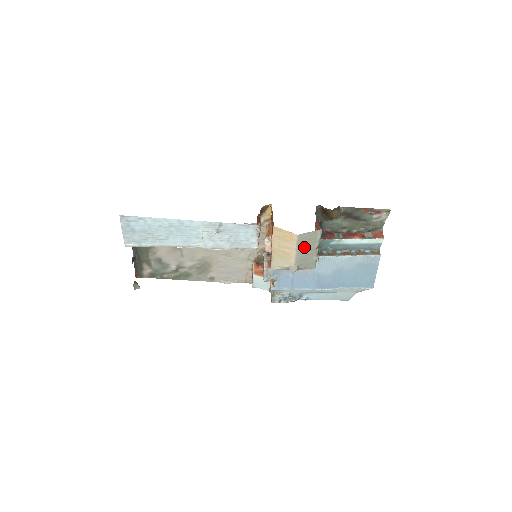
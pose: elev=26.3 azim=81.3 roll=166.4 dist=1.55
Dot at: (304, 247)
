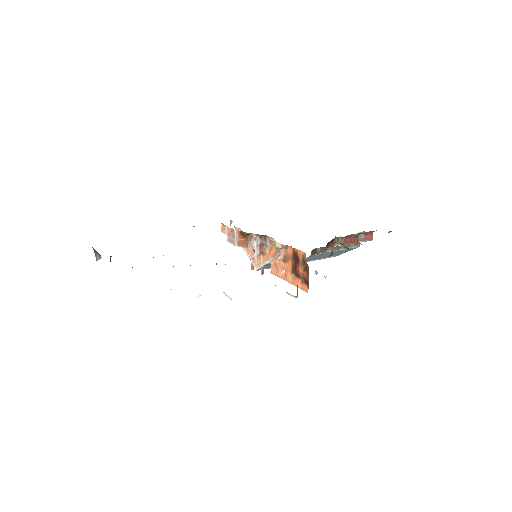
Dot at: occluded
